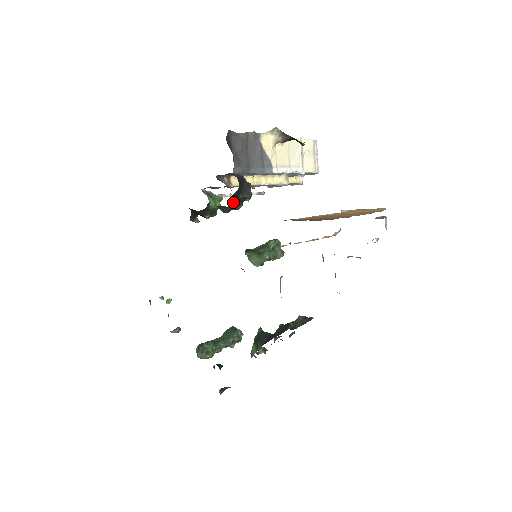
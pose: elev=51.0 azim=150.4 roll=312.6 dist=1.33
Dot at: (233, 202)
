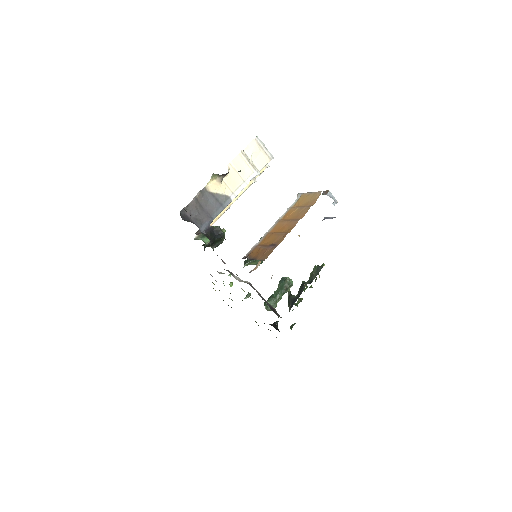
Dot at: (215, 245)
